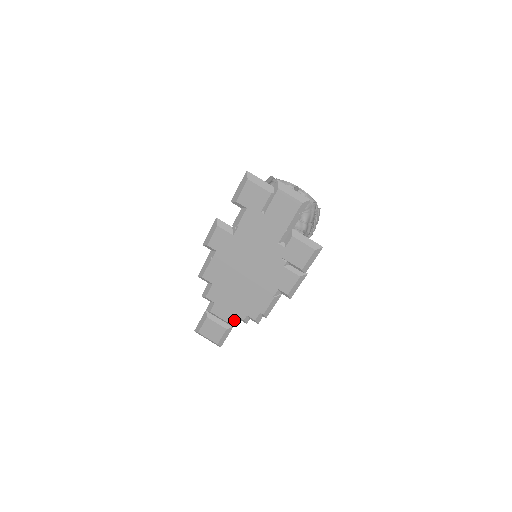
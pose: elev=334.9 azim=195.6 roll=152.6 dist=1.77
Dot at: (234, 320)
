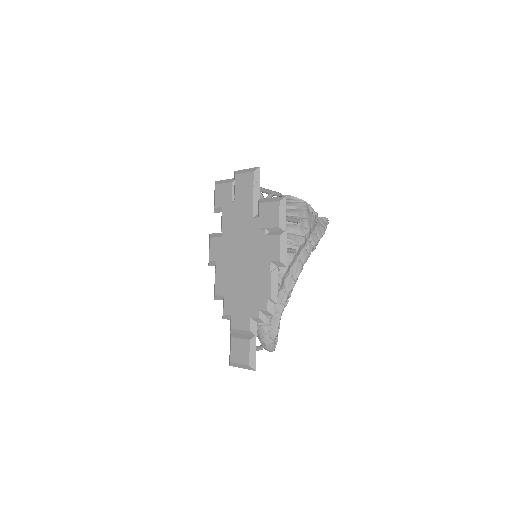
Dot at: (253, 325)
